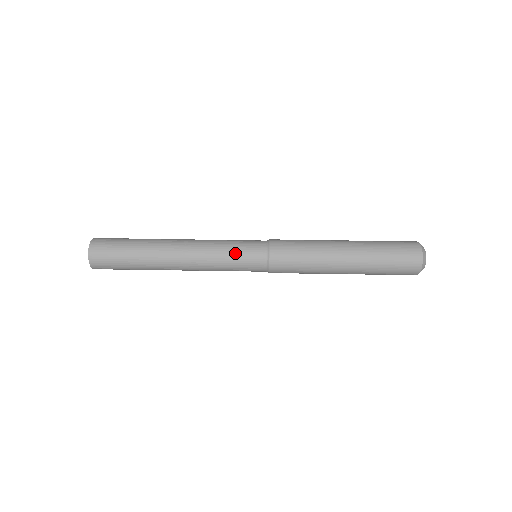
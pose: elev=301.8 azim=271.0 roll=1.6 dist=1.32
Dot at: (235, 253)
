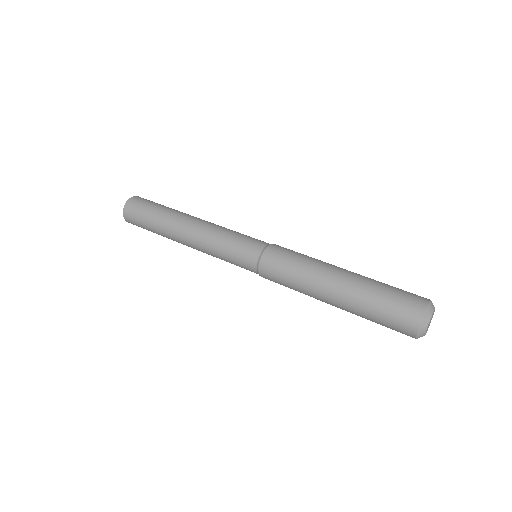
Dot at: (235, 241)
